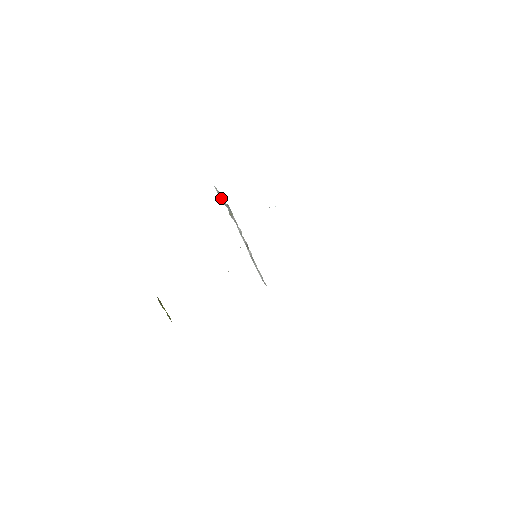
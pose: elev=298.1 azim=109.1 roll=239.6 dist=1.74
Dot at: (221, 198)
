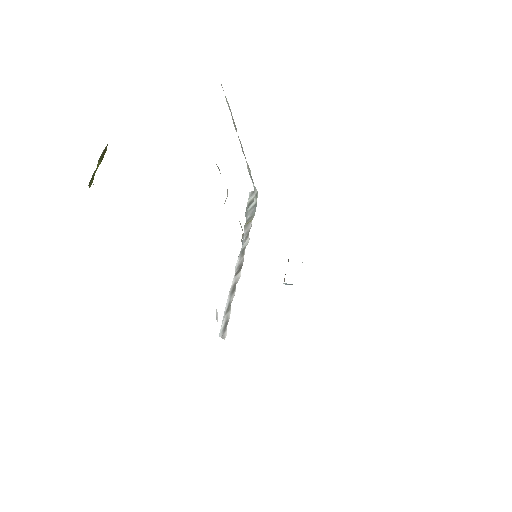
Dot at: (251, 201)
